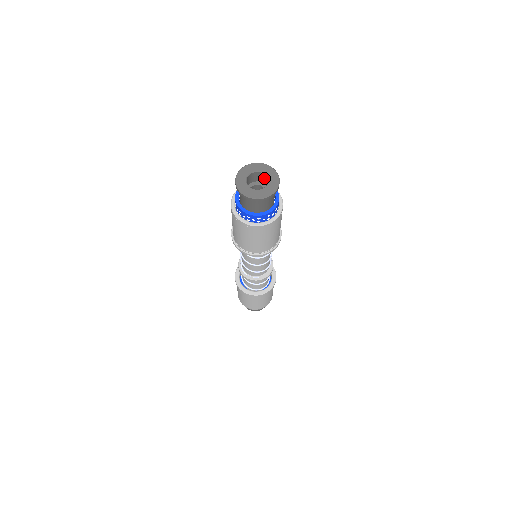
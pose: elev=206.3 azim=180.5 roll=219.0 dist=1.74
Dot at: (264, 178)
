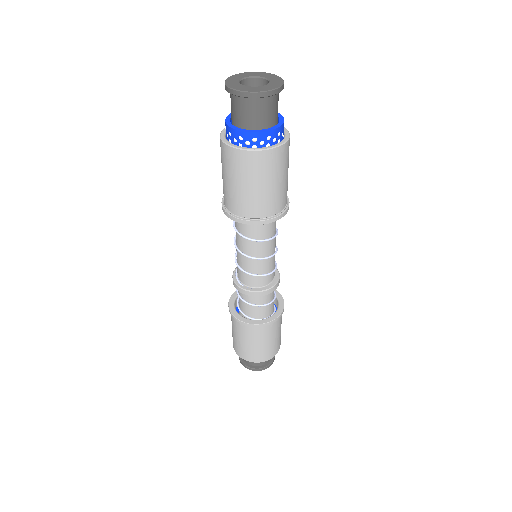
Dot at: occluded
